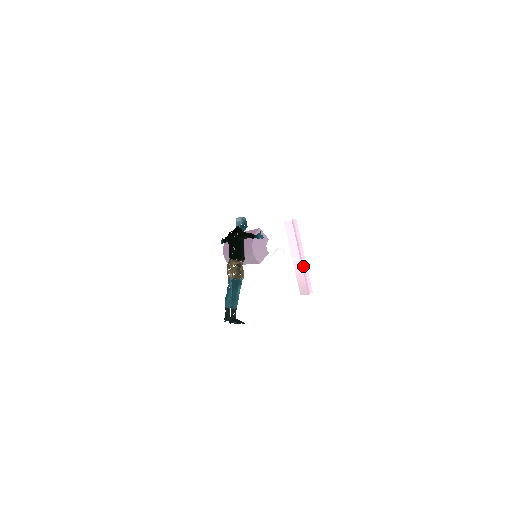
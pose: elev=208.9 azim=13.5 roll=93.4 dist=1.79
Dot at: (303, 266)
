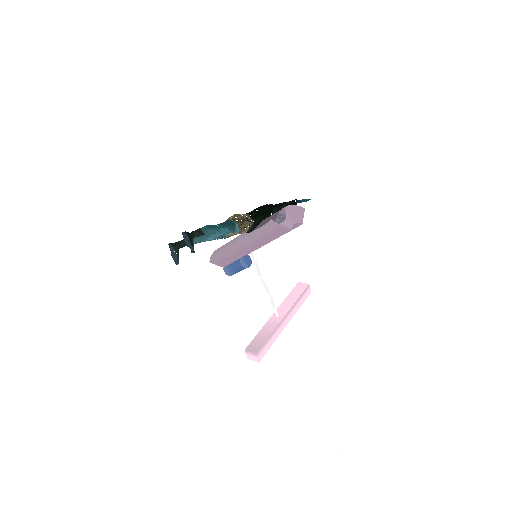
Dot at: (278, 327)
